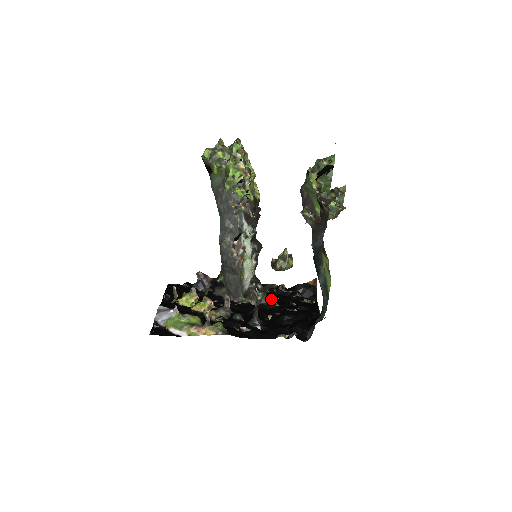
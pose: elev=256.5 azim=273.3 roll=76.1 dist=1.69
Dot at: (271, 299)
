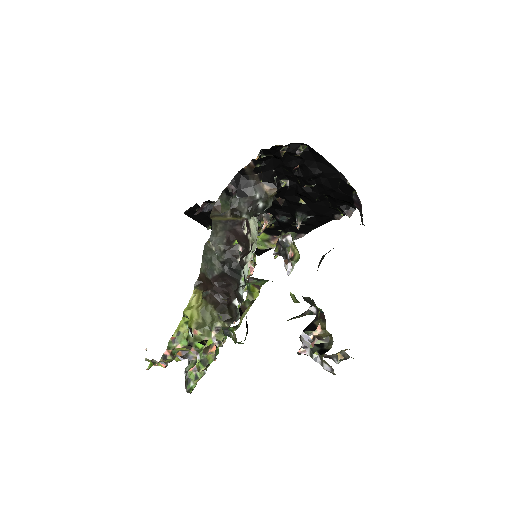
Dot at: (273, 181)
